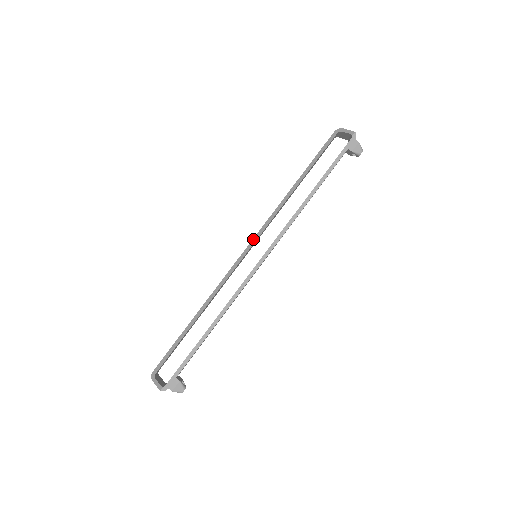
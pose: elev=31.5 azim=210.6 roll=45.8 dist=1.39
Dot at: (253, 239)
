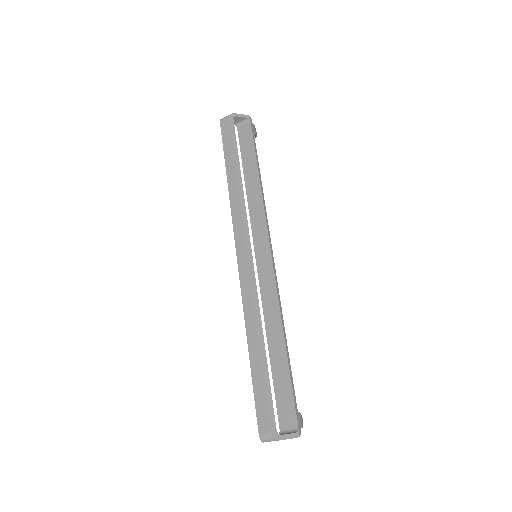
Dot at: (246, 241)
